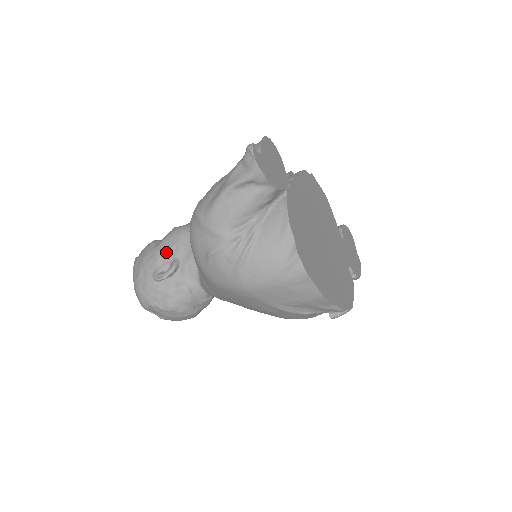
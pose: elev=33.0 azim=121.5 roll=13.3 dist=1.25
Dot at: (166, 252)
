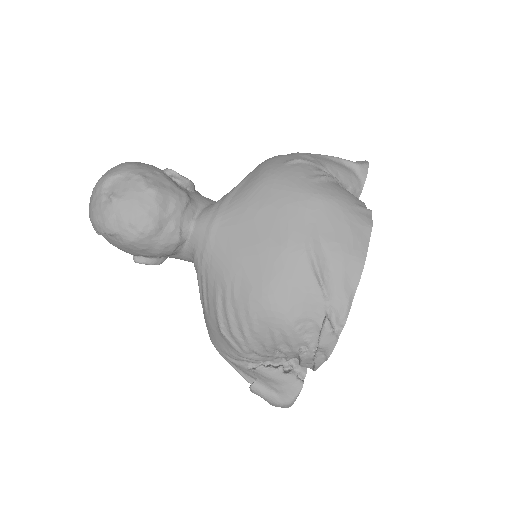
Dot at: occluded
